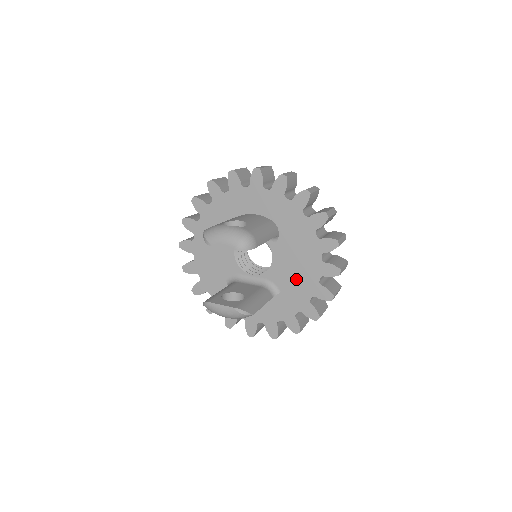
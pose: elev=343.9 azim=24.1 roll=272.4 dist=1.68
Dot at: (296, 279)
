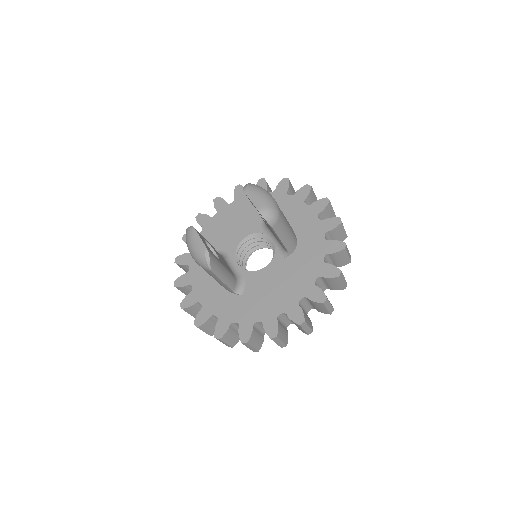
Dot at: (265, 297)
